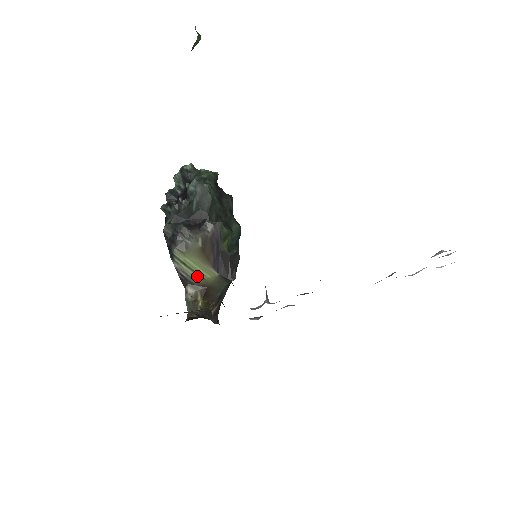
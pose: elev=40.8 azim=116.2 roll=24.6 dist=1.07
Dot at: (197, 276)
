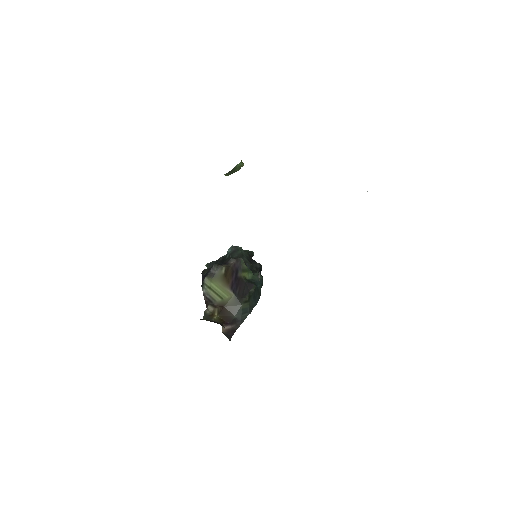
Dot at: (218, 297)
